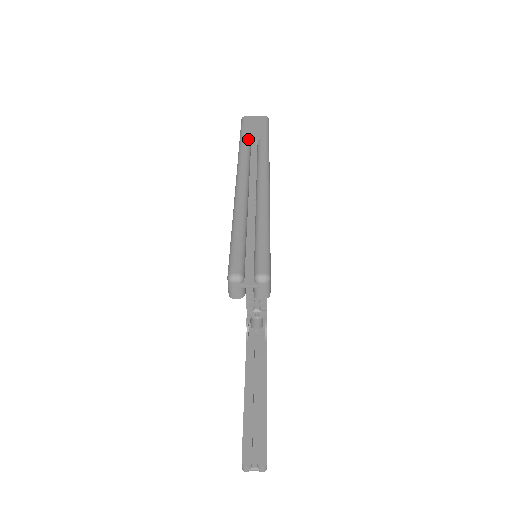
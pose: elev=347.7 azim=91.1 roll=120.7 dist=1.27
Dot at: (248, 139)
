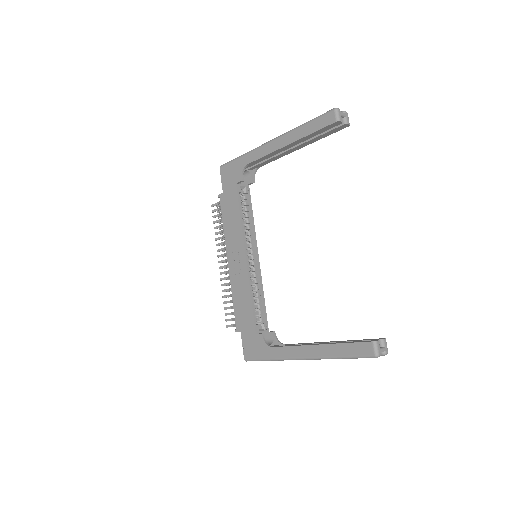
Dot at: occluded
